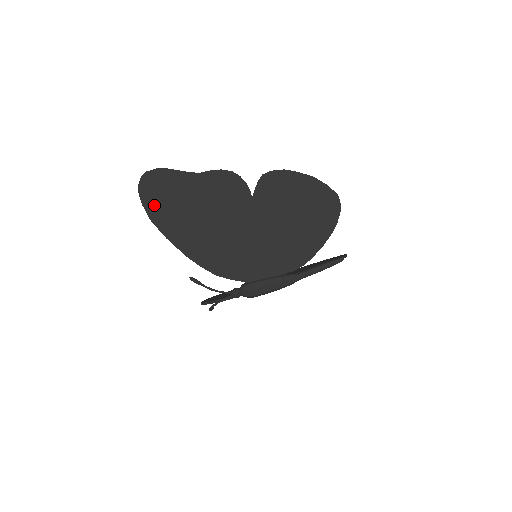
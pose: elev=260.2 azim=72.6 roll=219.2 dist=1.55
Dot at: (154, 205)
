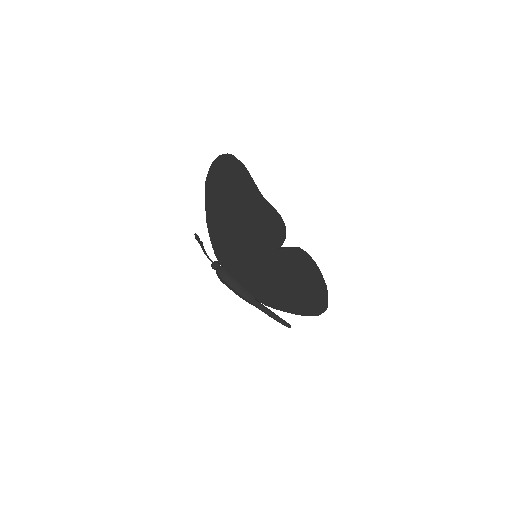
Dot at: (216, 177)
